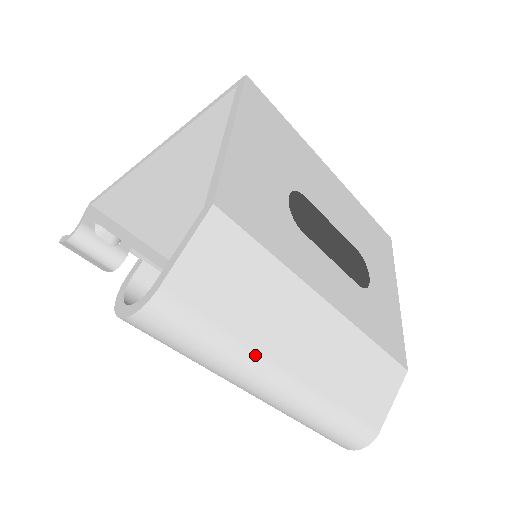
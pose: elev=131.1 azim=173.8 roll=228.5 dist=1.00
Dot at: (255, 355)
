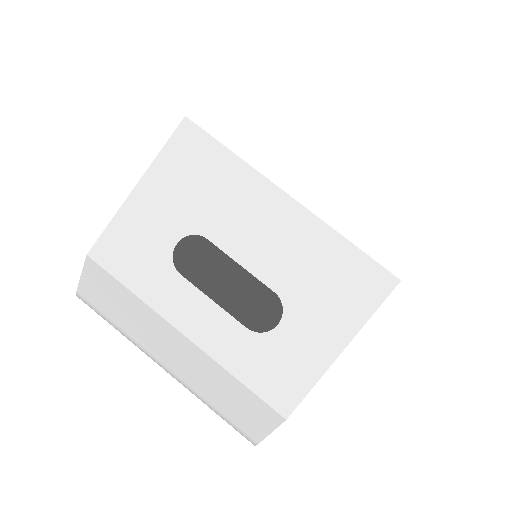
Dot at: (137, 344)
